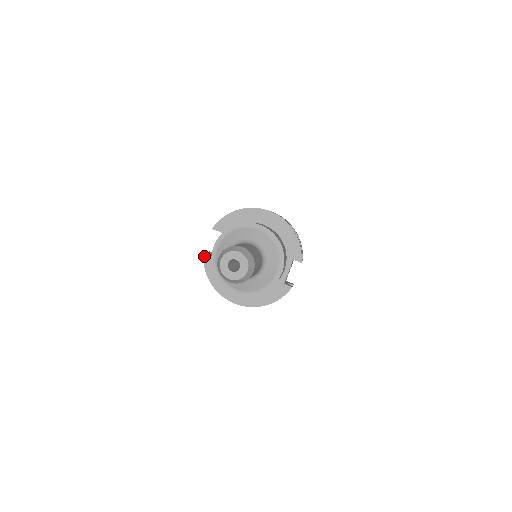
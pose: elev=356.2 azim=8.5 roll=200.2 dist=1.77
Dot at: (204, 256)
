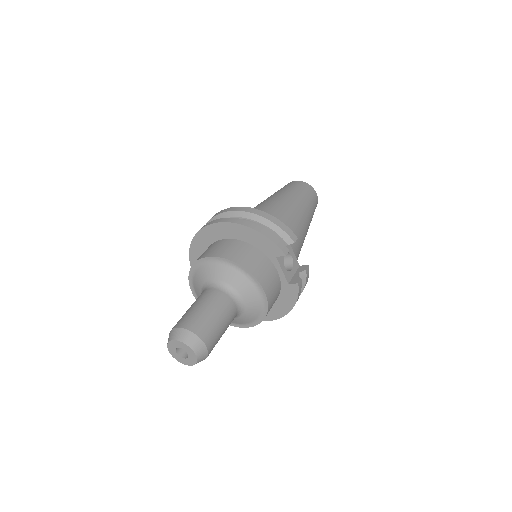
Dot at: occluded
